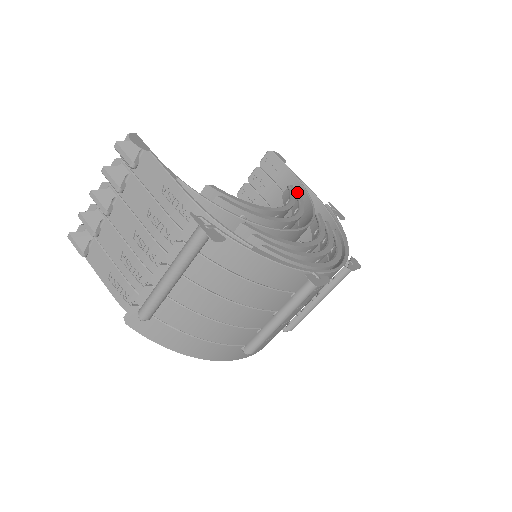
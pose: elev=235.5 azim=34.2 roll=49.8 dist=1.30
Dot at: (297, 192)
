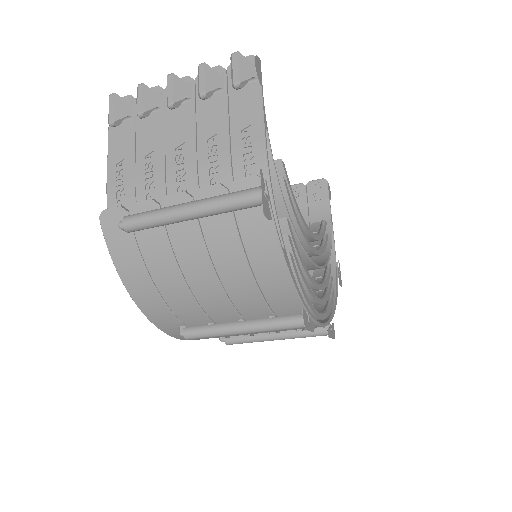
Dot at: occluded
